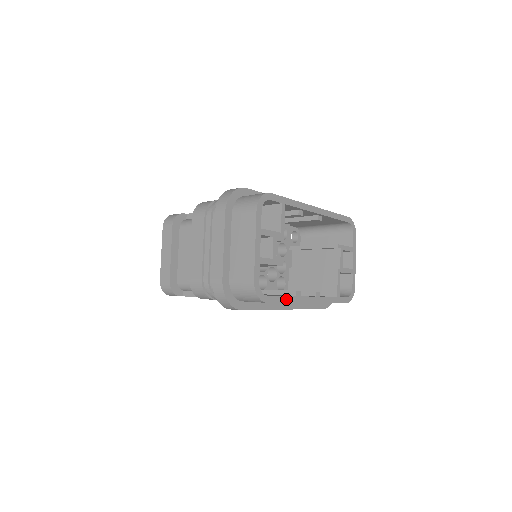
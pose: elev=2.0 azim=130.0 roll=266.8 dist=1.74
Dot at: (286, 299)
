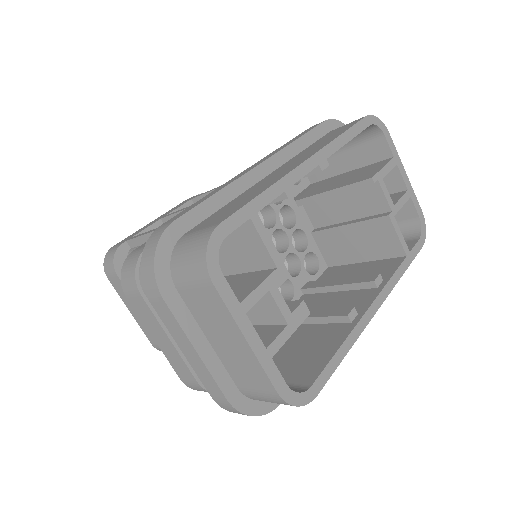
Dot at: (341, 353)
